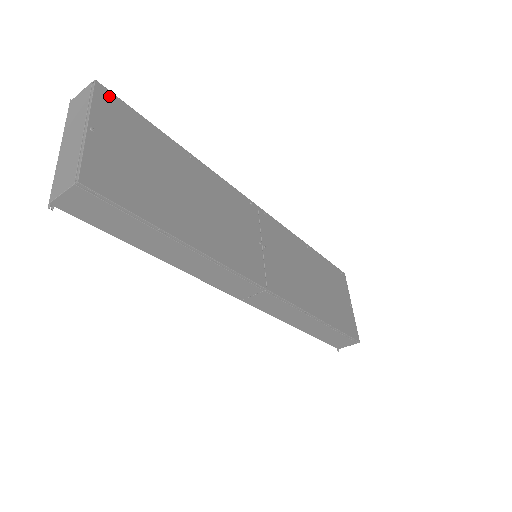
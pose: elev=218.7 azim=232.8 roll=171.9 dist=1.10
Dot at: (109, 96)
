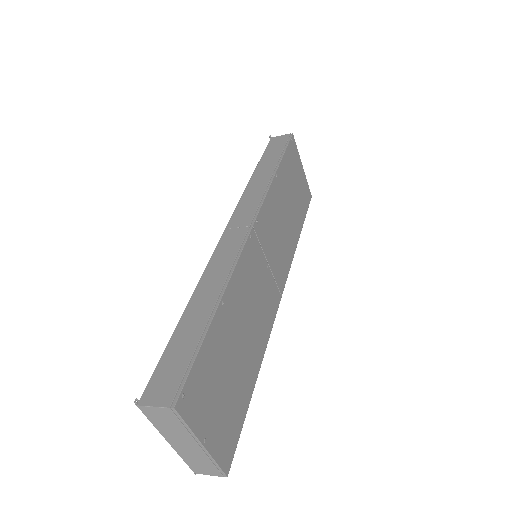
Dot at: (185, 396)
